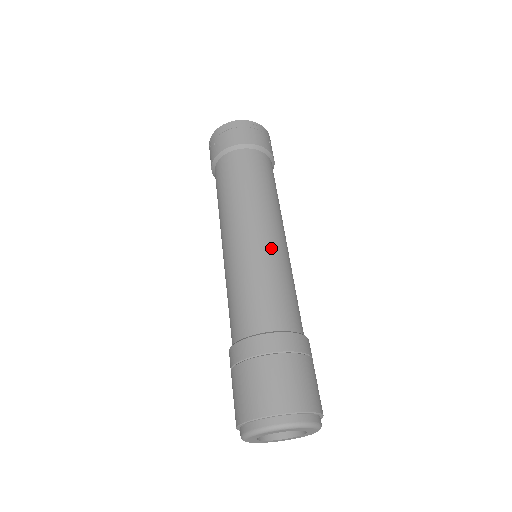
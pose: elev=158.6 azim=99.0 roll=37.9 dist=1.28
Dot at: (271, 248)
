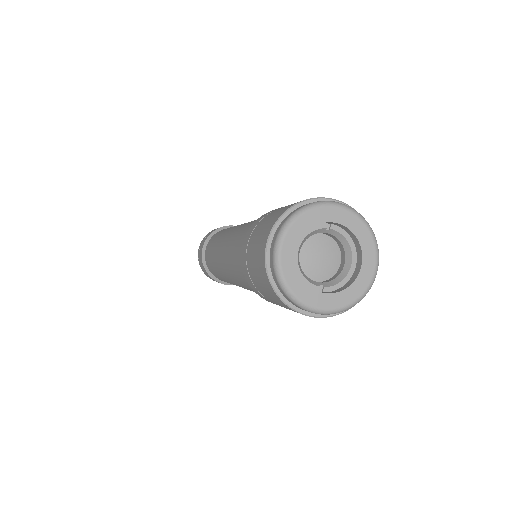
Dot at: occluded
